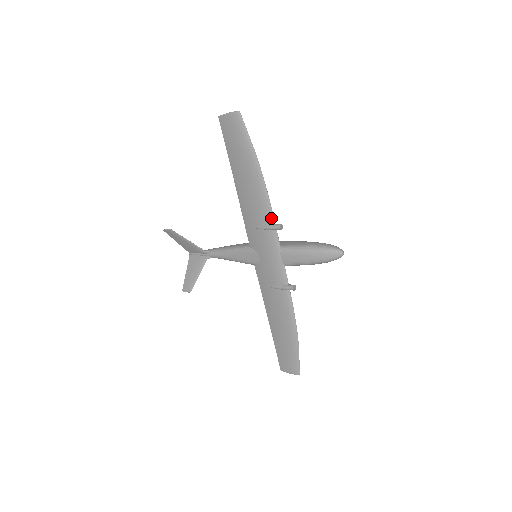
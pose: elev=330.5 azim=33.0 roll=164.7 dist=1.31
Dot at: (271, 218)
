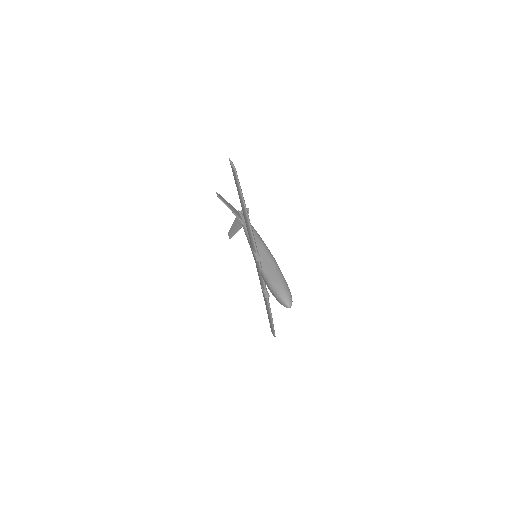
Dot at: (254, 248)
